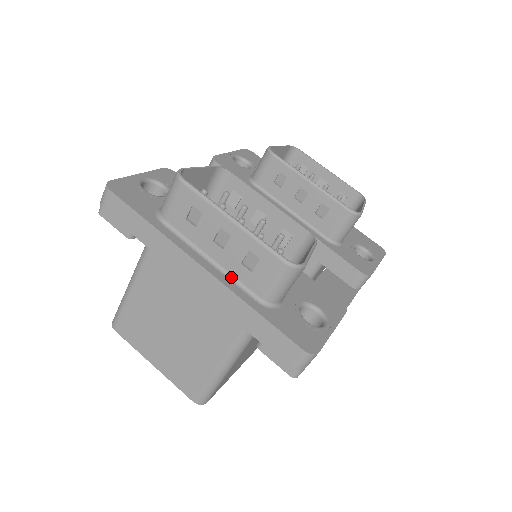
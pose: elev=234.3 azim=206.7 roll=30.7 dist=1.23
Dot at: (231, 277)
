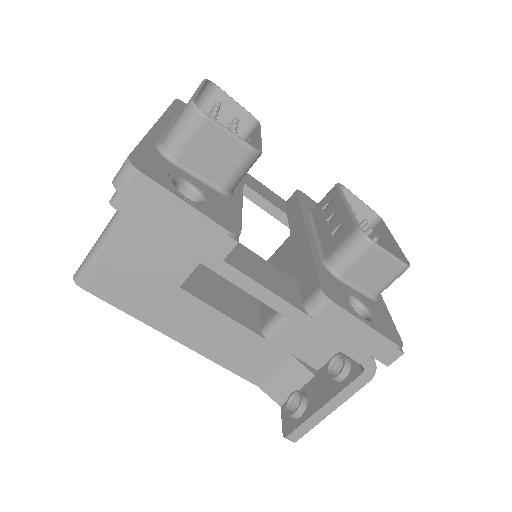
Dot at: (165, 134)
